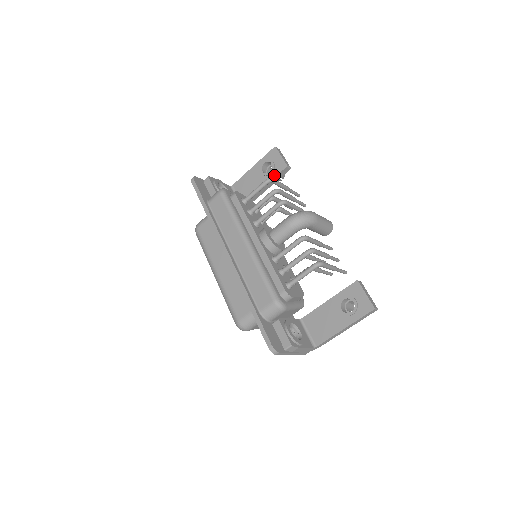
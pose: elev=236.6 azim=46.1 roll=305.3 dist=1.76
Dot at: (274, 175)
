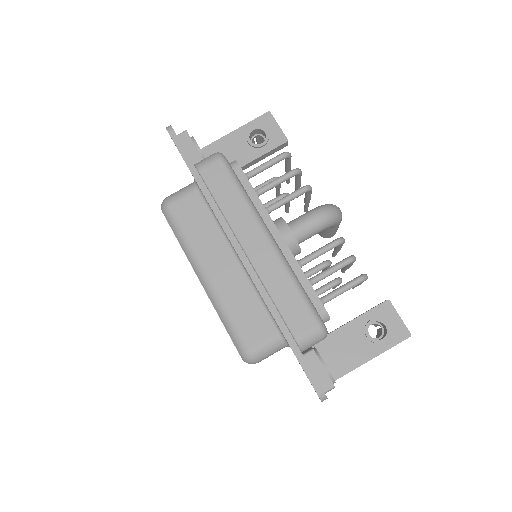
Dot at: (268, 149)
